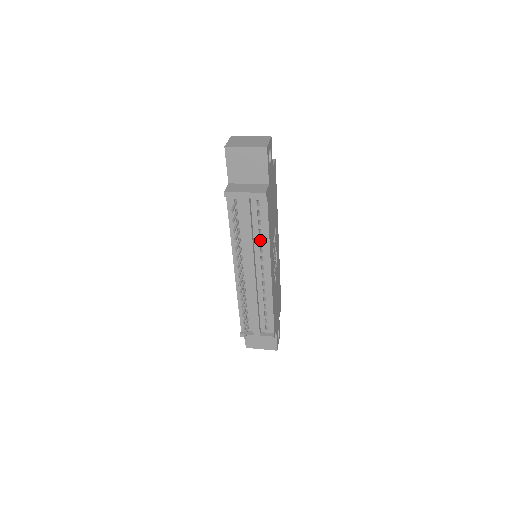
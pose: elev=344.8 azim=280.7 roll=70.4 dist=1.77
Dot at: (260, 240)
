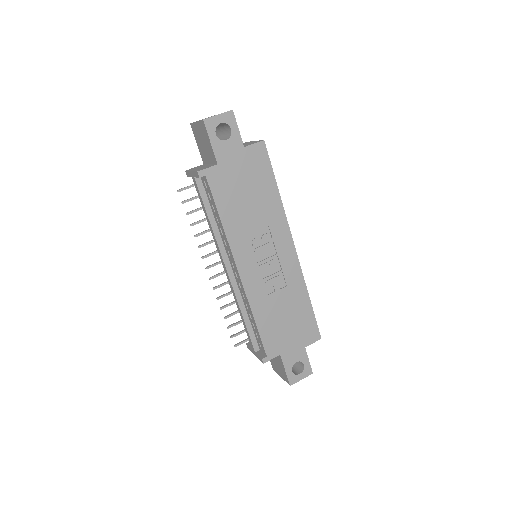
Dot at: occluded
